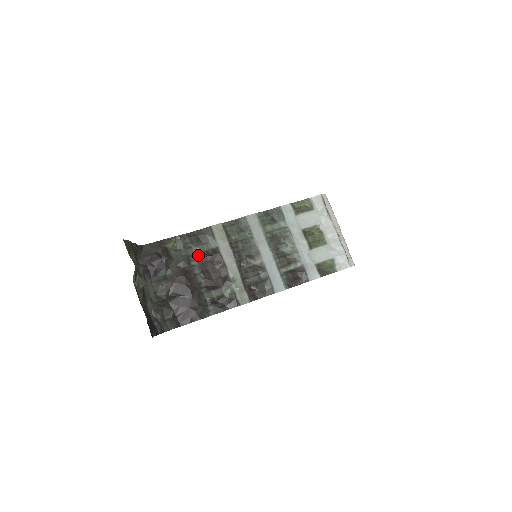
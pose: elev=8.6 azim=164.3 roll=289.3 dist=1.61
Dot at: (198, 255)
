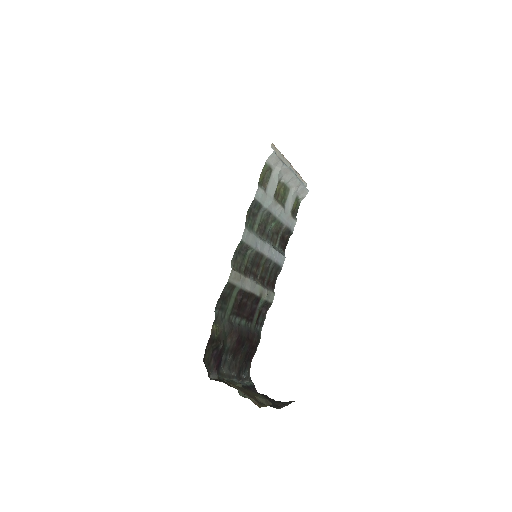
Dot at: (232, 311)
